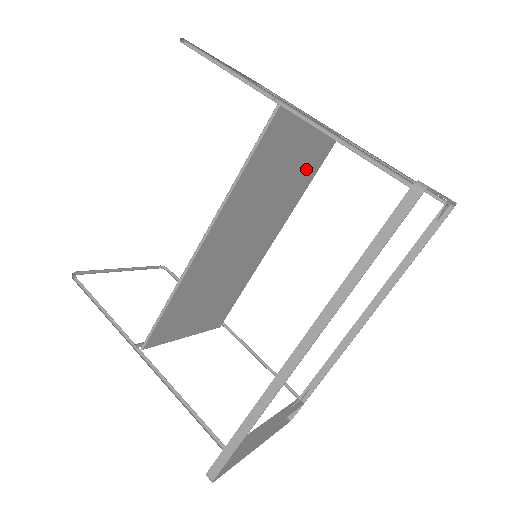
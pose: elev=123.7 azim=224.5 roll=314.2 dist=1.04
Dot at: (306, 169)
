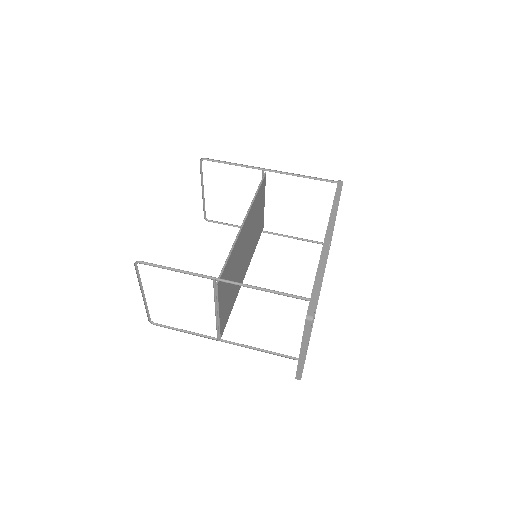
Dot at: (258, 233)
